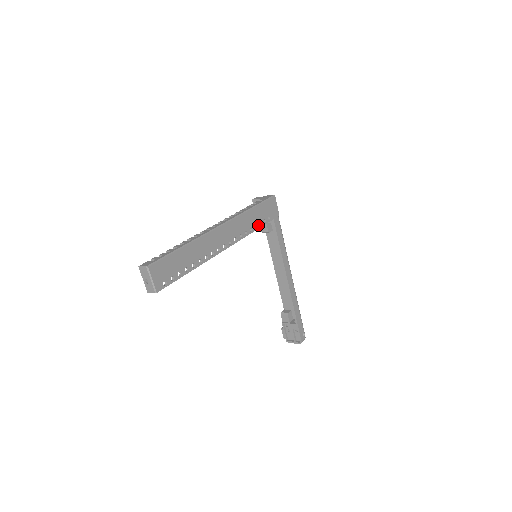
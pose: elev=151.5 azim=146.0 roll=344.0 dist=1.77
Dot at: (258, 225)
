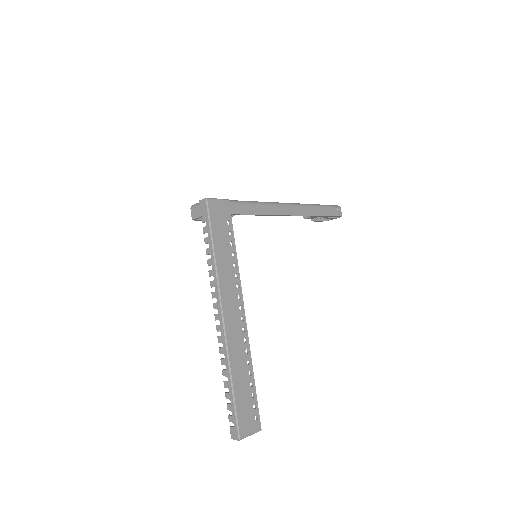
Dot at: (232, 248)
